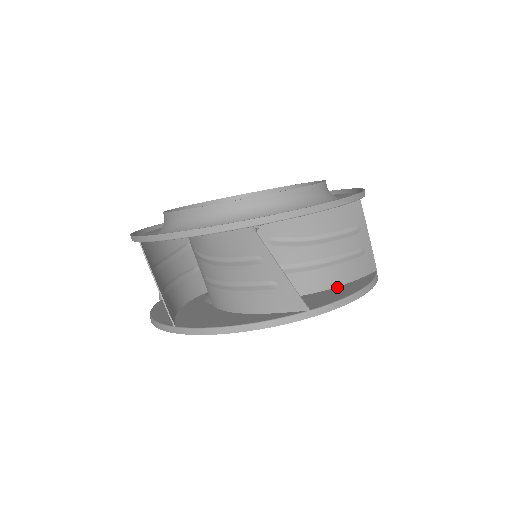
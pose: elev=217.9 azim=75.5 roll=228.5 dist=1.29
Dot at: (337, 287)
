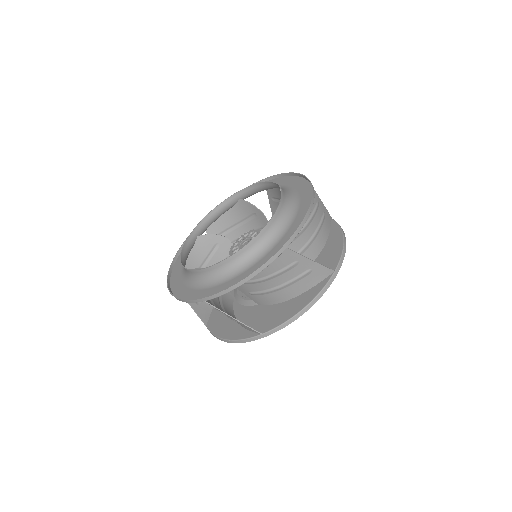
Dot at: (296, 298)
